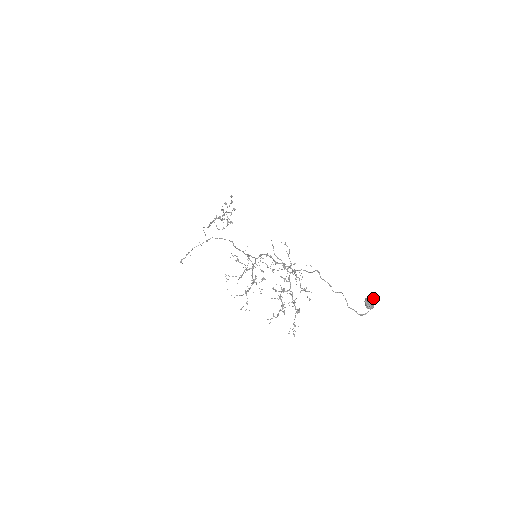
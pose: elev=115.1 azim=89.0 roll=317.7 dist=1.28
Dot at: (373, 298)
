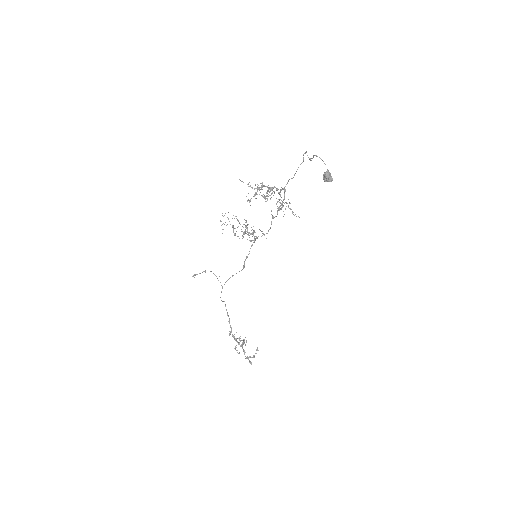
Dot at: occluded
